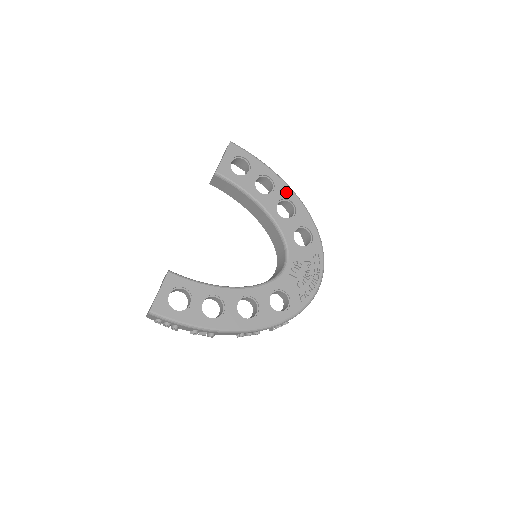
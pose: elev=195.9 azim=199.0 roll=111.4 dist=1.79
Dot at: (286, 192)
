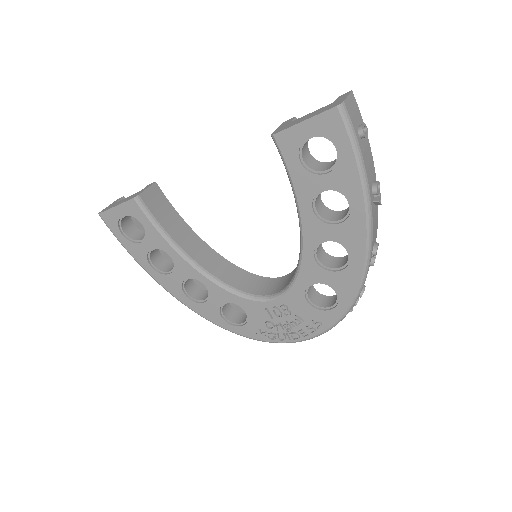
Dot at: (355, 240)
